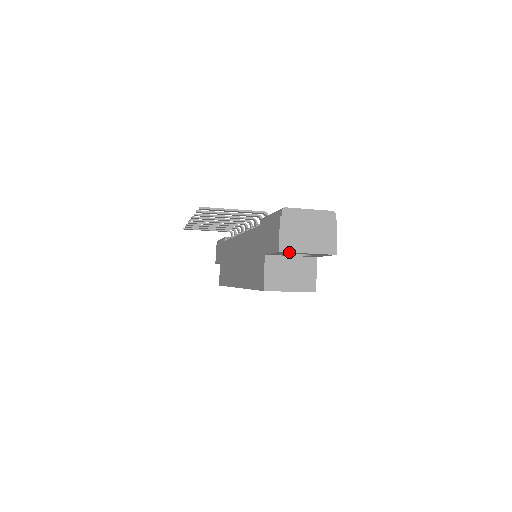
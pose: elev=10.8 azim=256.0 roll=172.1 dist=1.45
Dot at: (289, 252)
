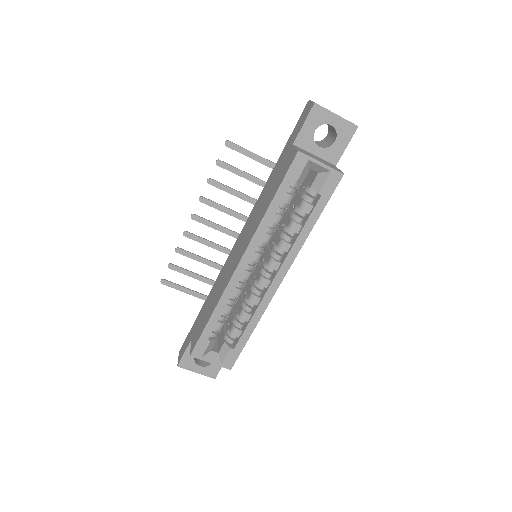
Dot at: (322, 107)
